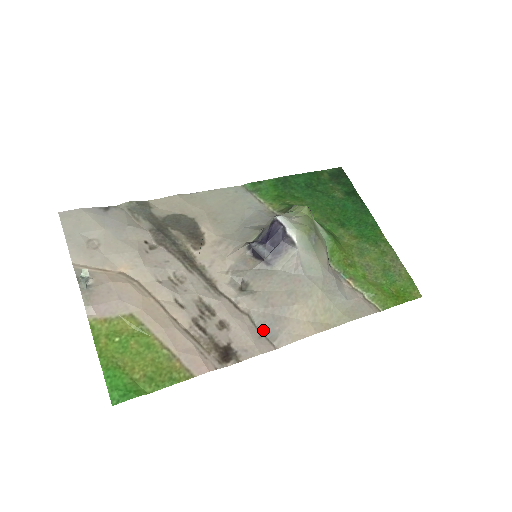
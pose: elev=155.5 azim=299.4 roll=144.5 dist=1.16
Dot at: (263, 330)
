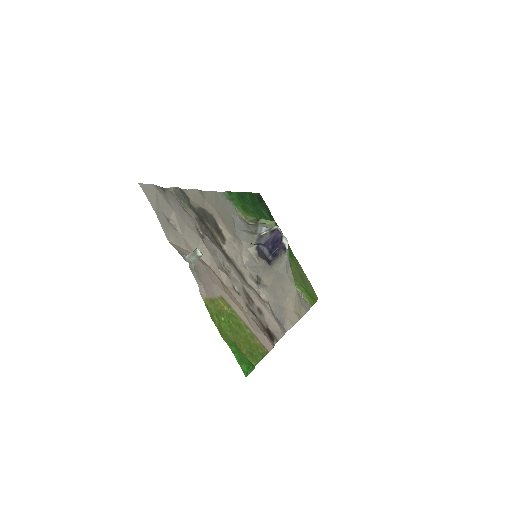
Dot at: (277, 317)
